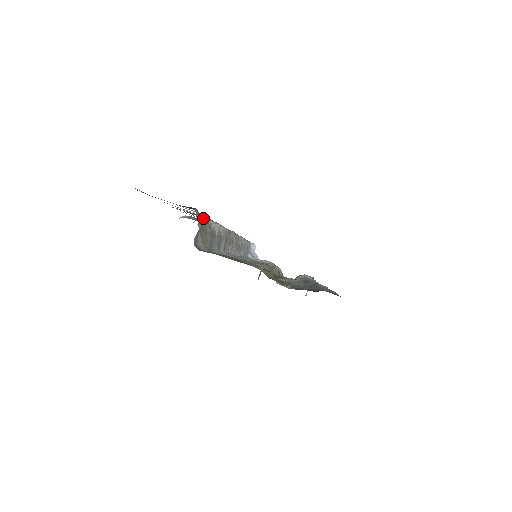
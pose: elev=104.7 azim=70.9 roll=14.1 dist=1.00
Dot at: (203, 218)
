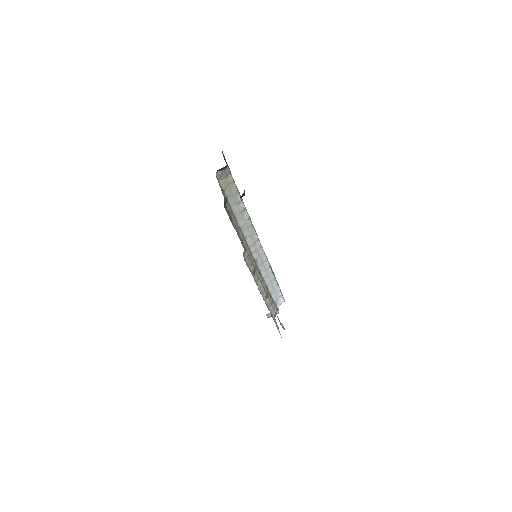
Dot at: (232, 180)
